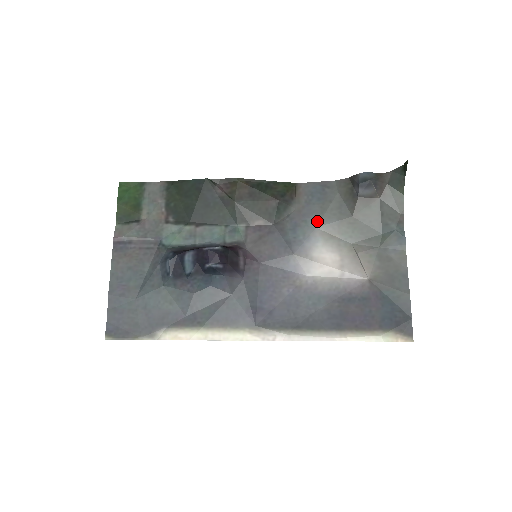
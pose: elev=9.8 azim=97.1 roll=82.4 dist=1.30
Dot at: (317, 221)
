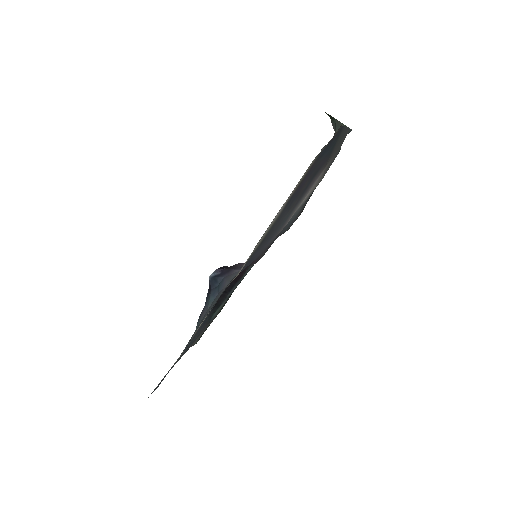
Dot at: (303, 204)
